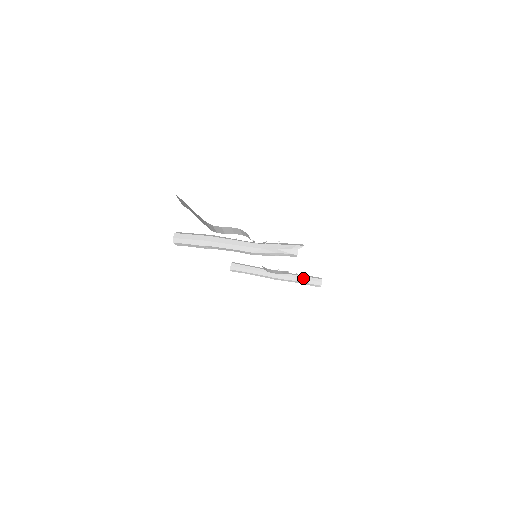
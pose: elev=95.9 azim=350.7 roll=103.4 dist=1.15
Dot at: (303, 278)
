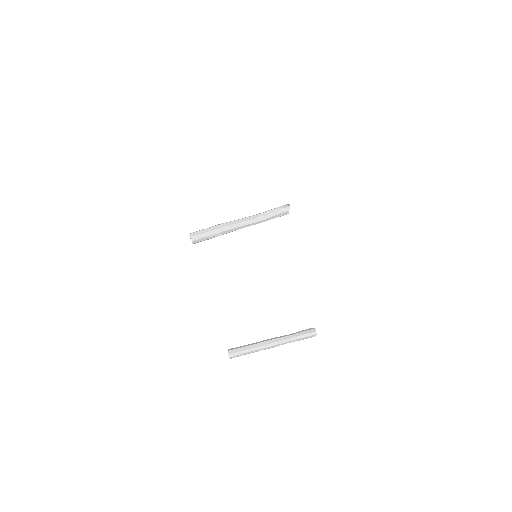
Dot at: (298, 333)
